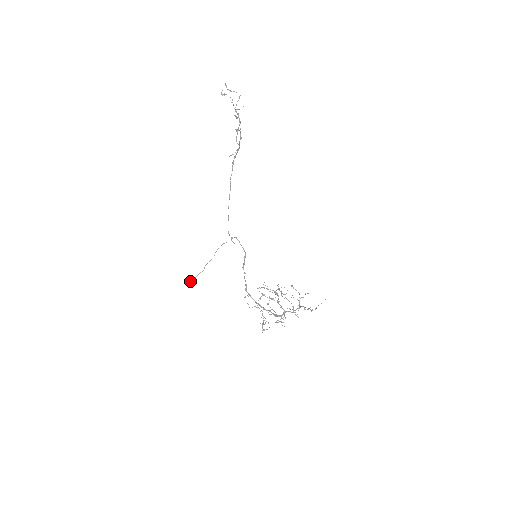
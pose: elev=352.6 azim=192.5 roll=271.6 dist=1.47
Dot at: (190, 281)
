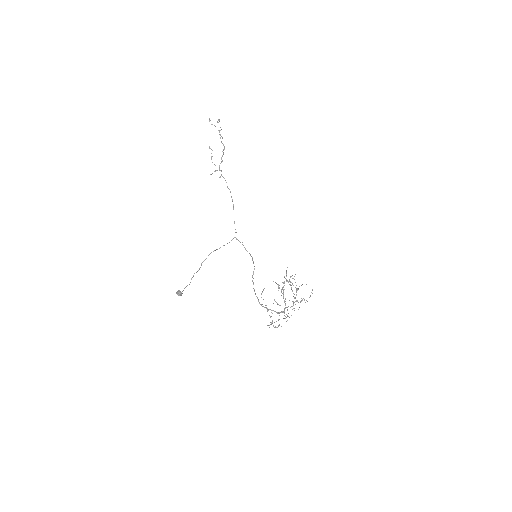
Dot at: (182, 293)
